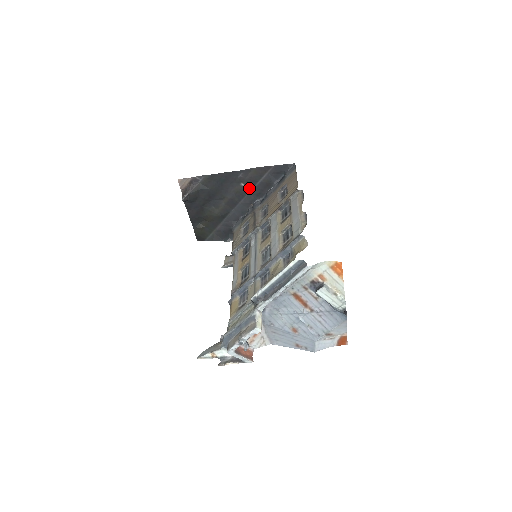
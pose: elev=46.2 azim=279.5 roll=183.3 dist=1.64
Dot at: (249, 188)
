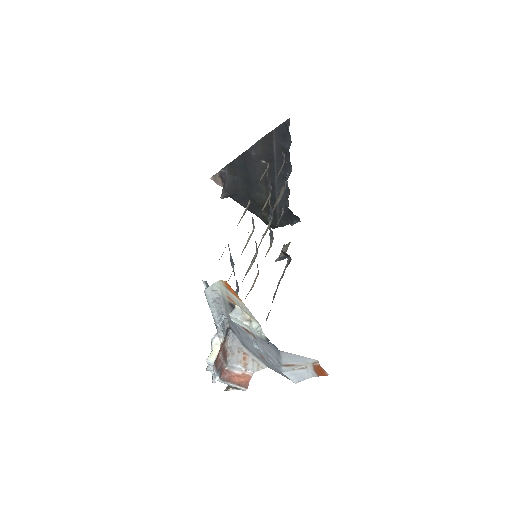
Dot at: (272, 163)
